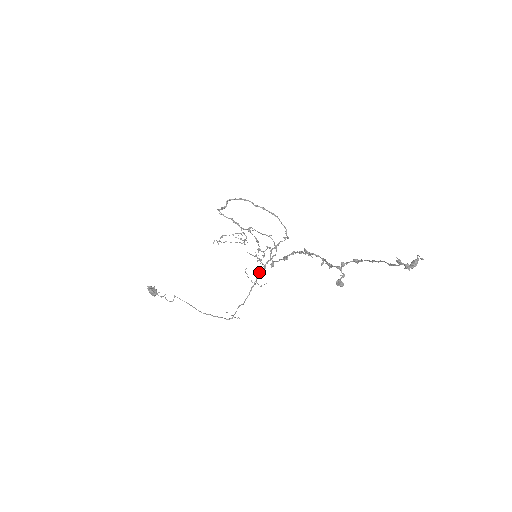
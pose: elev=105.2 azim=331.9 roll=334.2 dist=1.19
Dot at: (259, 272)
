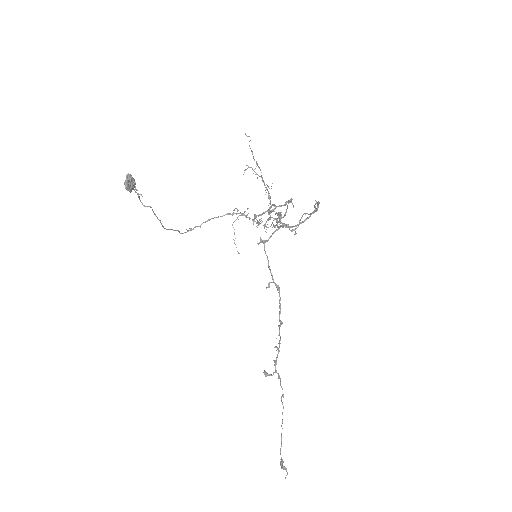
Dot at: (247, 217)
